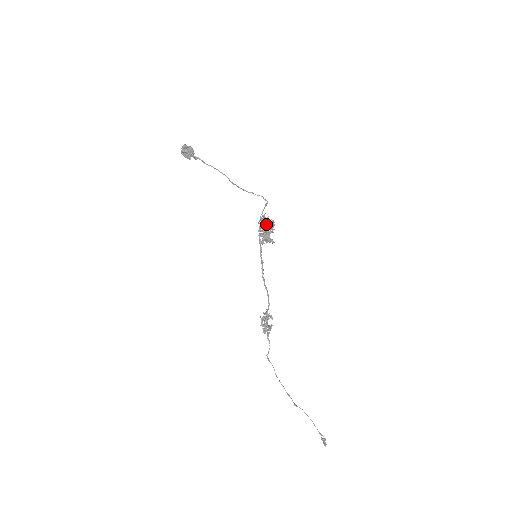
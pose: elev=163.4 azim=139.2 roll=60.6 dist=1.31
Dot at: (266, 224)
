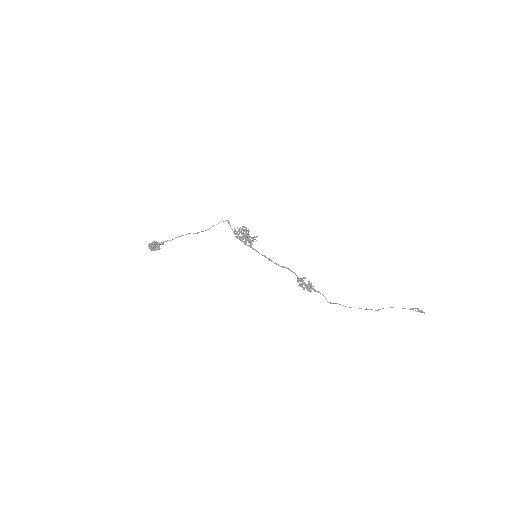
Dot at: (242, 234)
